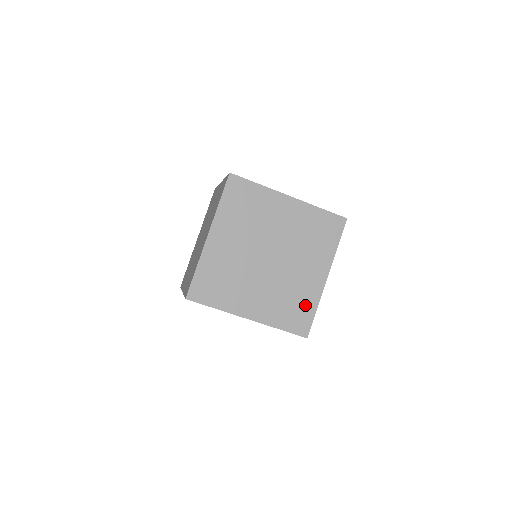
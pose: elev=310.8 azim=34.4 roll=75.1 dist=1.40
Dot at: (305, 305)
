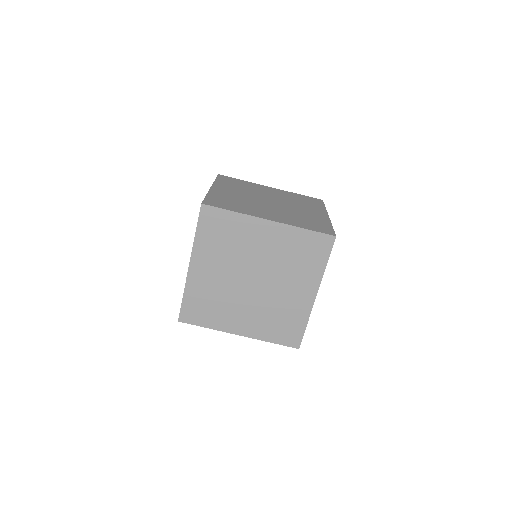
Dot at: (294, 321)
